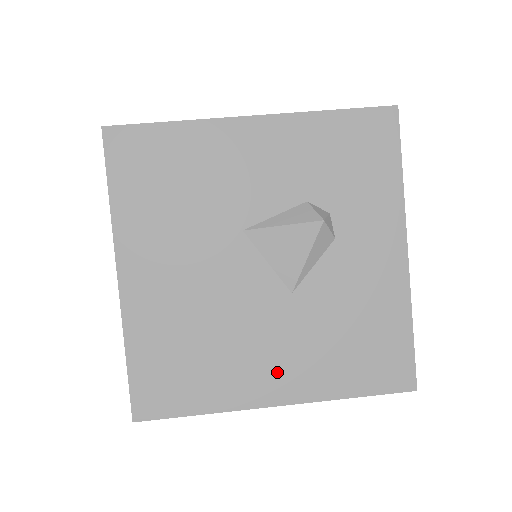
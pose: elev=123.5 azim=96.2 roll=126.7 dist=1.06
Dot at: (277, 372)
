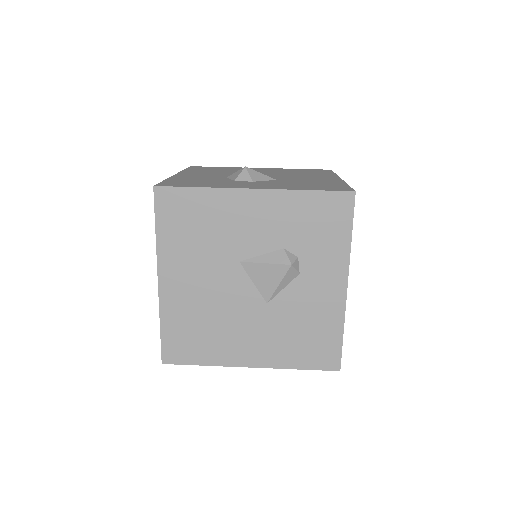
Dot at: (252, 348)
